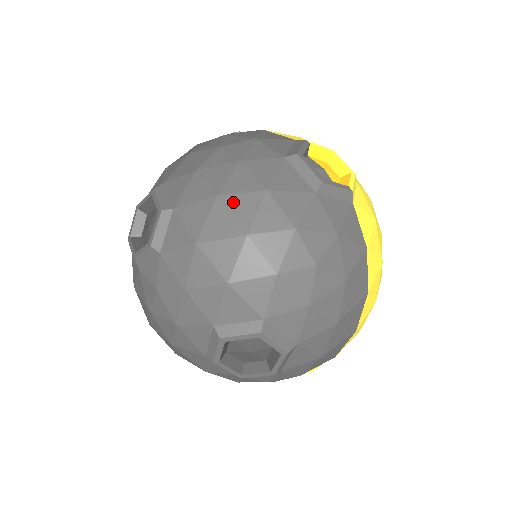
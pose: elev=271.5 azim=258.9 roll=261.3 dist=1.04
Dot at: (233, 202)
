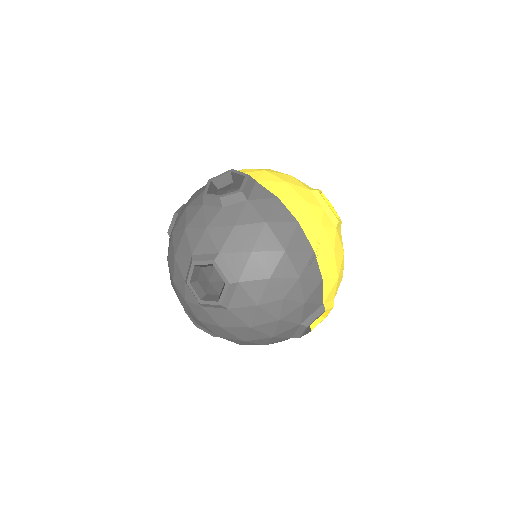
Dot at: (254, 333)
